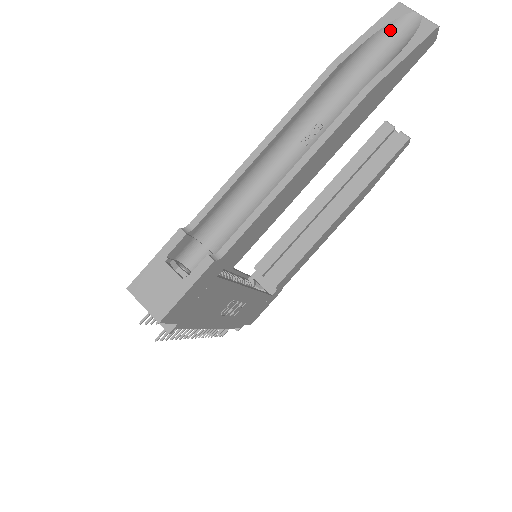
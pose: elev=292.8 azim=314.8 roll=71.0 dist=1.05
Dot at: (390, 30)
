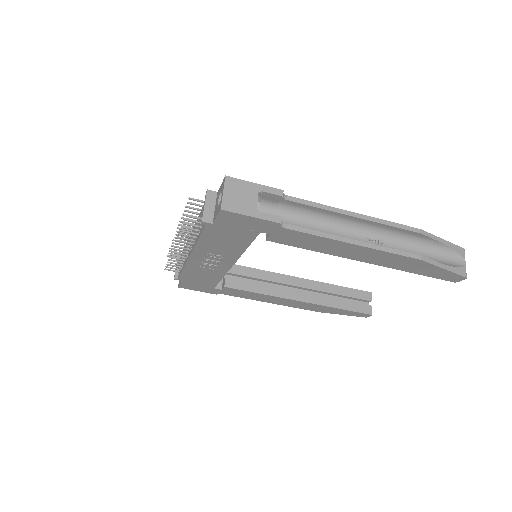
Dot at: (450, 252)
